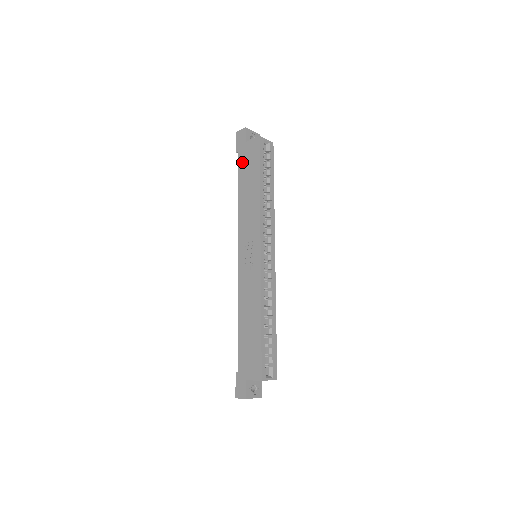
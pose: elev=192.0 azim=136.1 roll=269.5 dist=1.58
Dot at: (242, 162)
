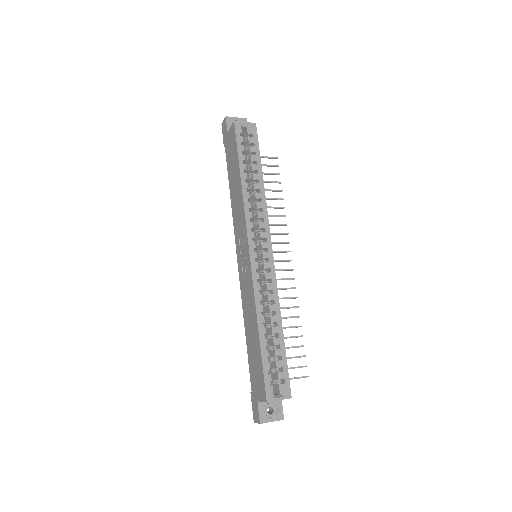
Dot at: (228, 155)
